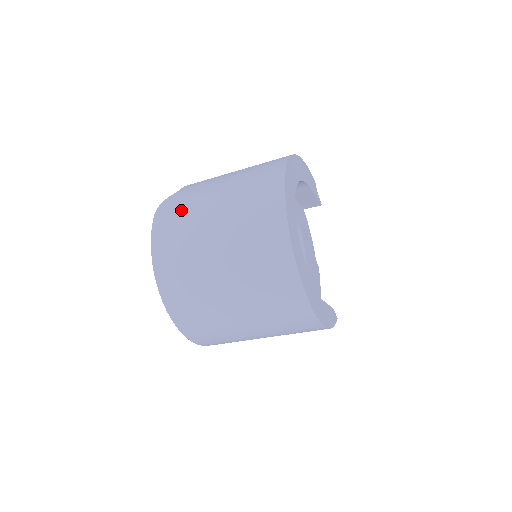
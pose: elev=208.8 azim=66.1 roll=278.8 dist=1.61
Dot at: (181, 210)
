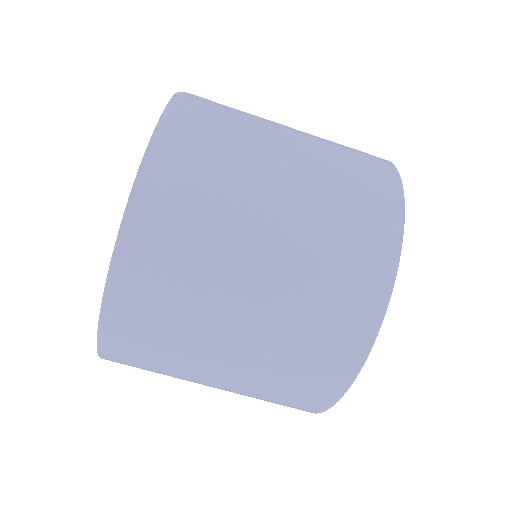
Dot at: (228, 112)
